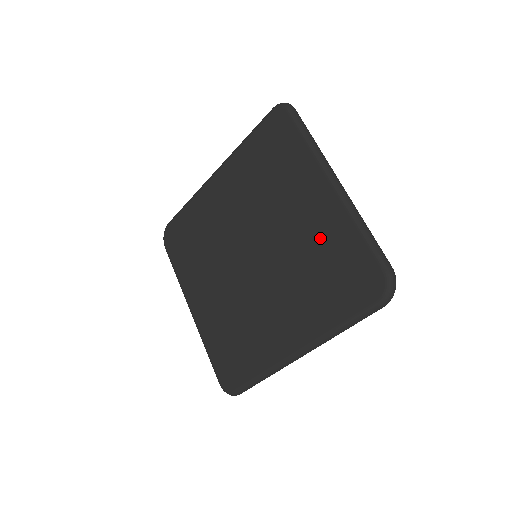
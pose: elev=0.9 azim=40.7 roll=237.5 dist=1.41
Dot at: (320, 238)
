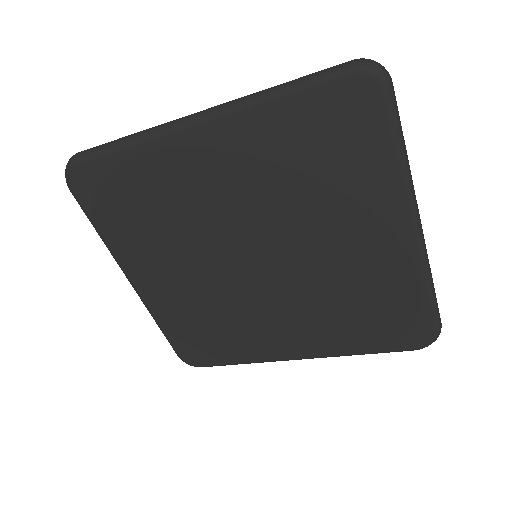
Dot at: (369, 278)
